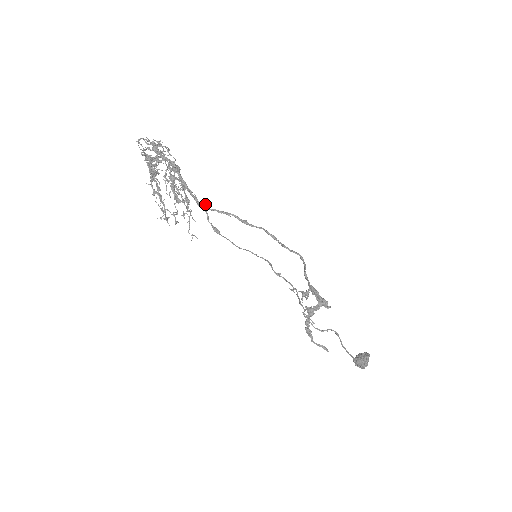
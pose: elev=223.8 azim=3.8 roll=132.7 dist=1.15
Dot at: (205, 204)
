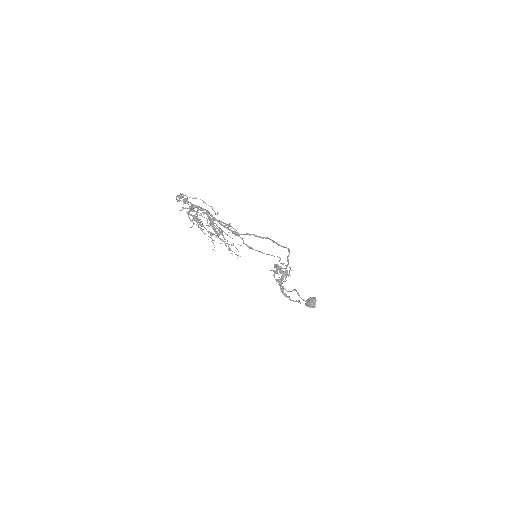
Dot at: occluded
